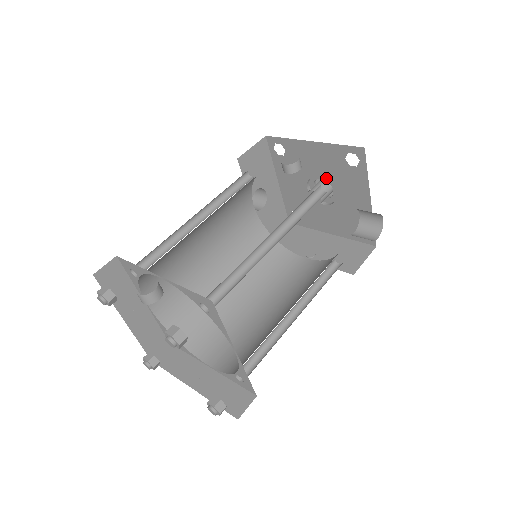
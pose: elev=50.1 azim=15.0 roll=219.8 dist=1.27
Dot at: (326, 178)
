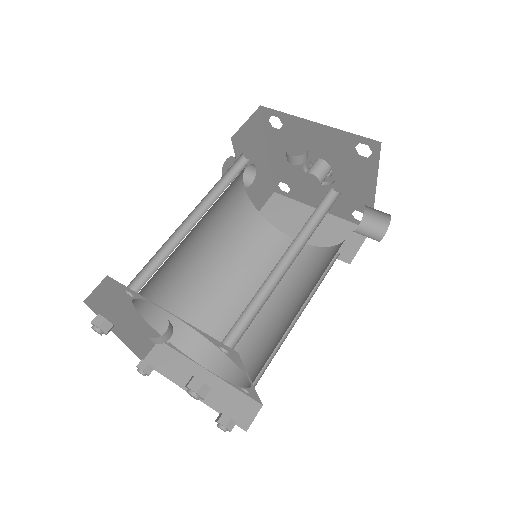
Dot at: (328, 161)
